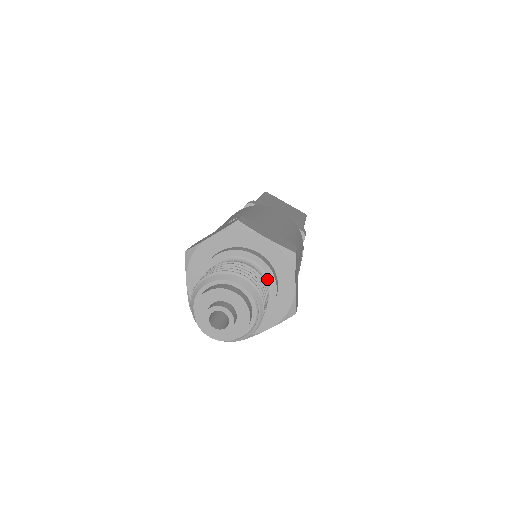
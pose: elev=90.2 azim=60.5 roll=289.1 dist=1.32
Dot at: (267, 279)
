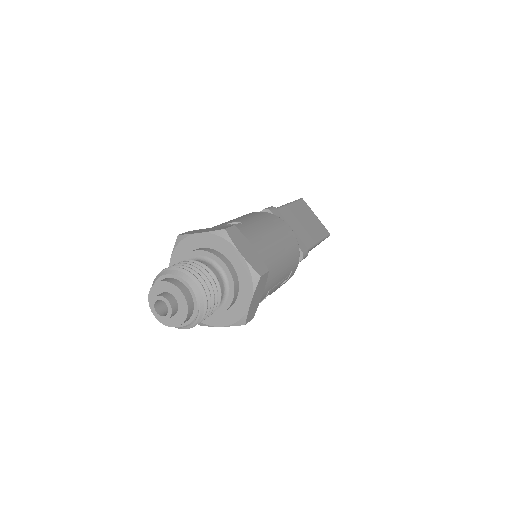
Dot at: (228, 288)
